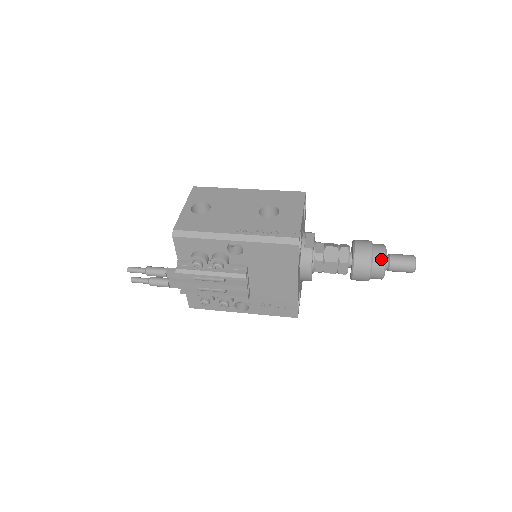
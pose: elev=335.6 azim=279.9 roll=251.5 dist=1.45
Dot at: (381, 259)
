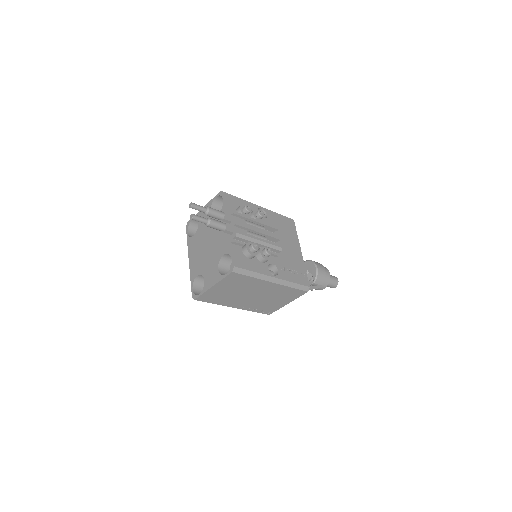
Dot at: occluded
